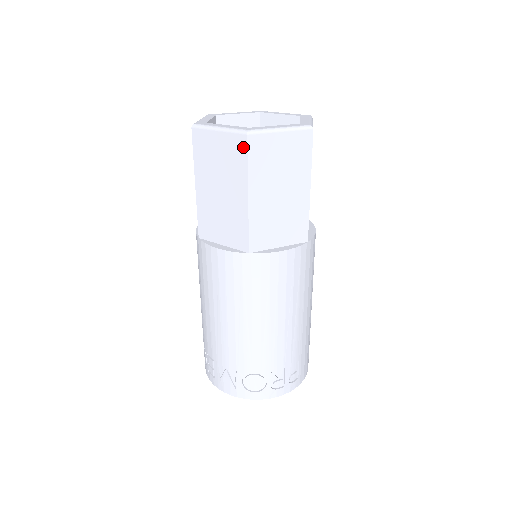
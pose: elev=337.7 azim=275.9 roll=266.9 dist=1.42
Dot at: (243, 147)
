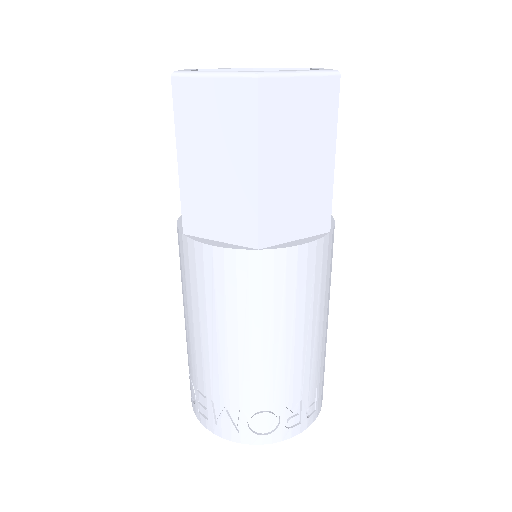
Dot at: (251, 97)
